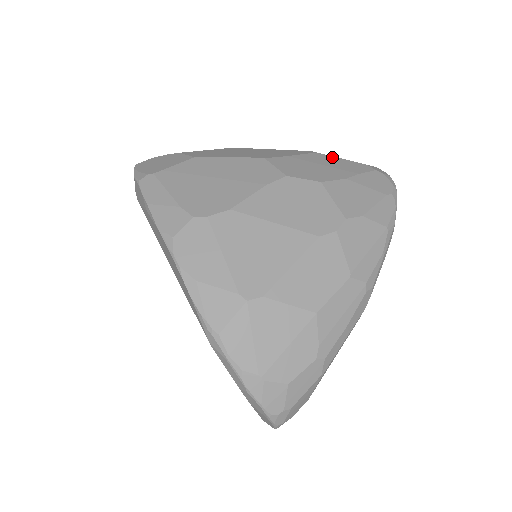
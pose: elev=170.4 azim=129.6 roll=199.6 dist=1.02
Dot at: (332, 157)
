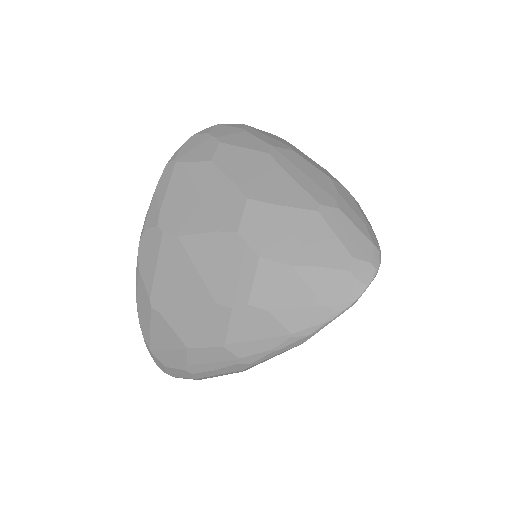
Dot at: (325, 226)
